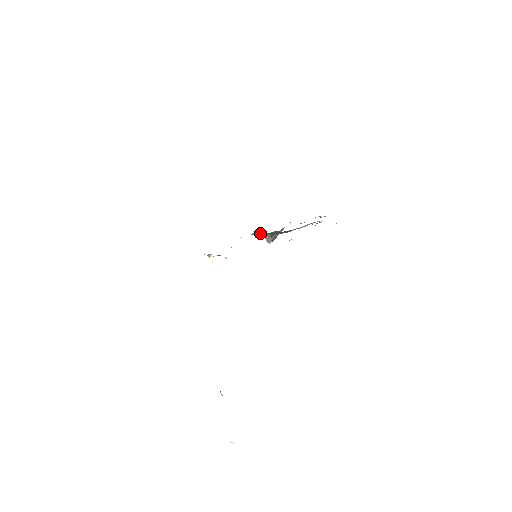
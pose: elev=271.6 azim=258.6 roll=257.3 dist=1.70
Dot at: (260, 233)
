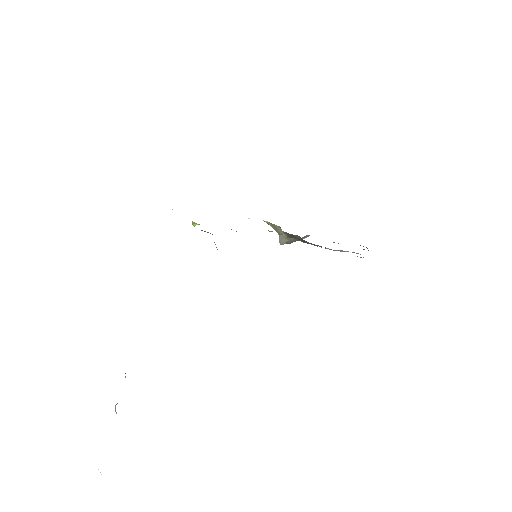
Dot at: (277, 226)
